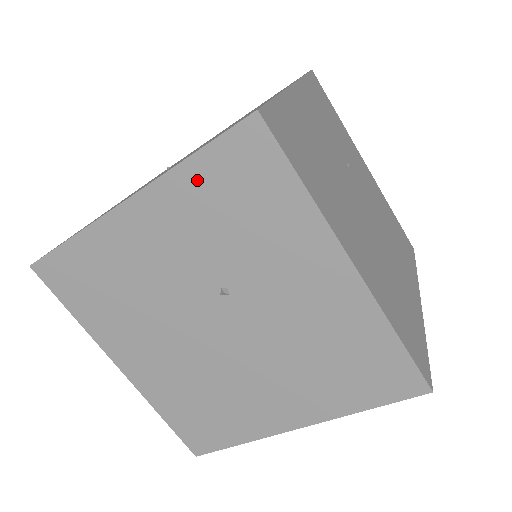
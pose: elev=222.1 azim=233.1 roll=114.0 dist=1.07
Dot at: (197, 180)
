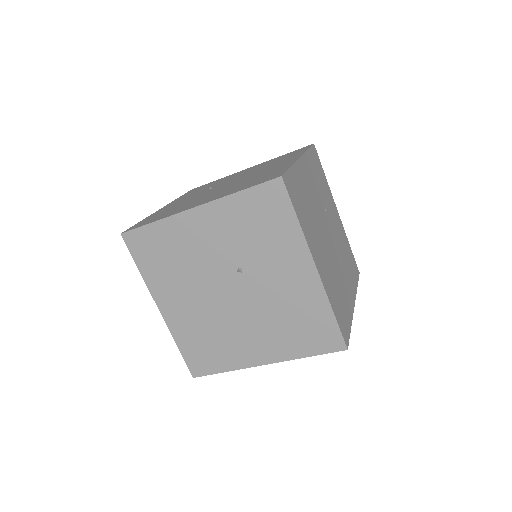
Dot at: (240, 205)
